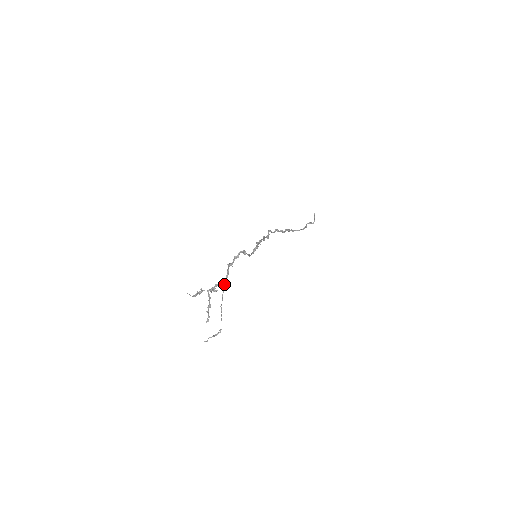
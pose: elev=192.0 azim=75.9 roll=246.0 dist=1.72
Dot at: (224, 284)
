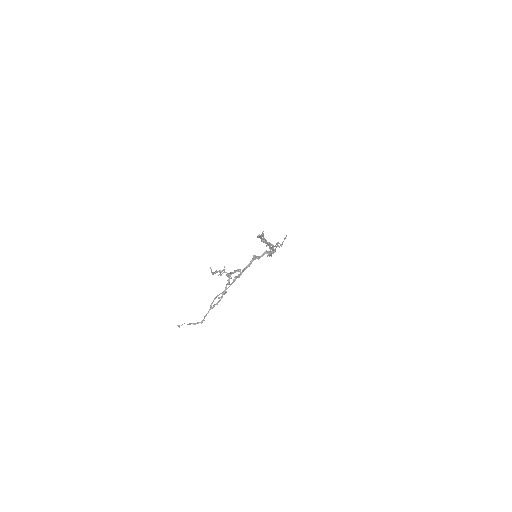
Dot at: (241, 274)
